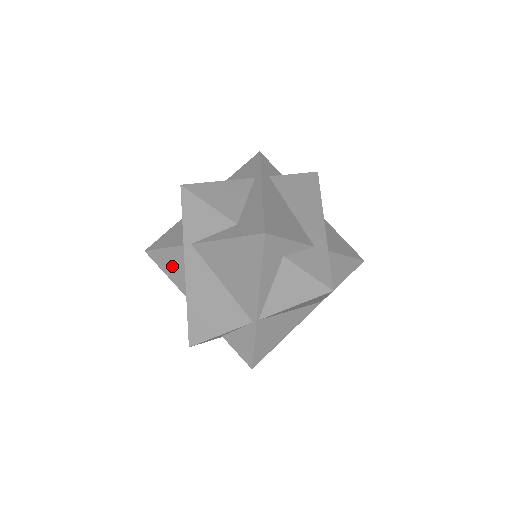
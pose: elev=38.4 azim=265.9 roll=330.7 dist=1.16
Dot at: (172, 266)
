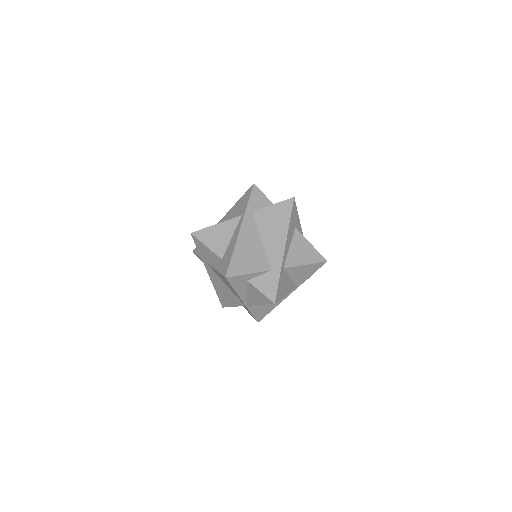
Dot at: occluded
